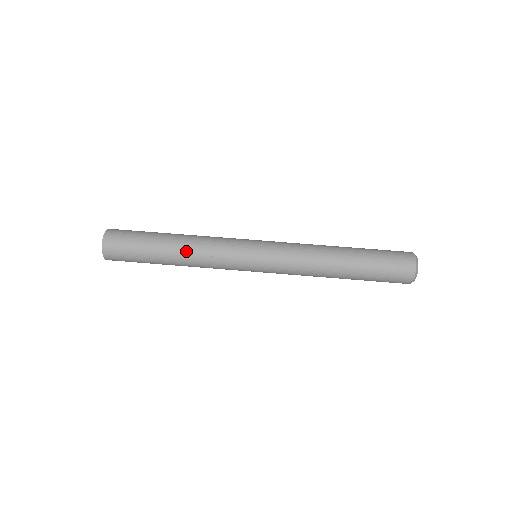
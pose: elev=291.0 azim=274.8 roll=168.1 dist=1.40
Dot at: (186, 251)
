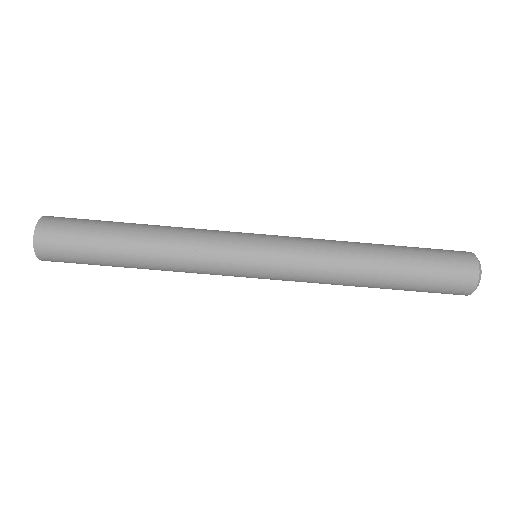
Dot at: (157, 266)
